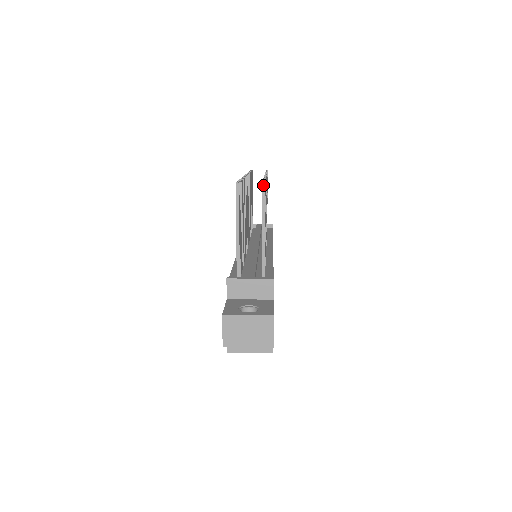
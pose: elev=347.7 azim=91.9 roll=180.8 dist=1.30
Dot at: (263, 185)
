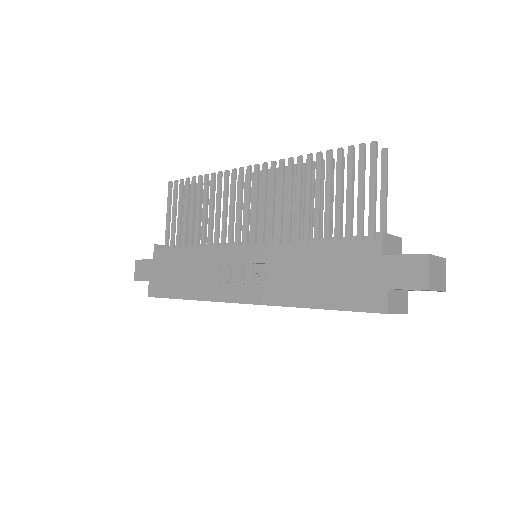
Dot at: occluded
